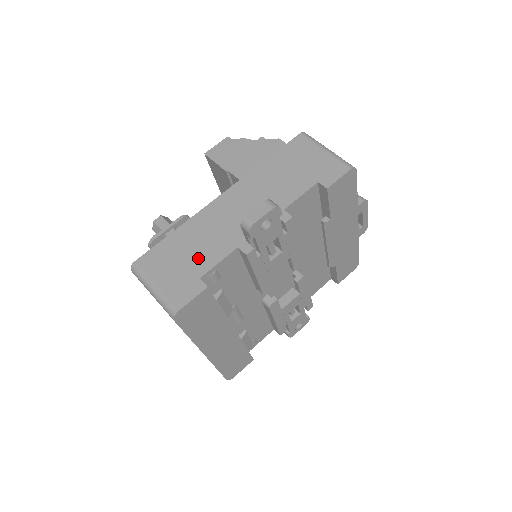
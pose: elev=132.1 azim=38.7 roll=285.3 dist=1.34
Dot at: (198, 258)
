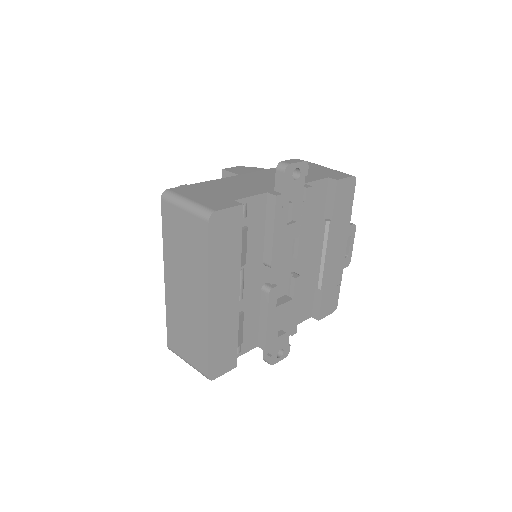
Dot at: (231, 193)
